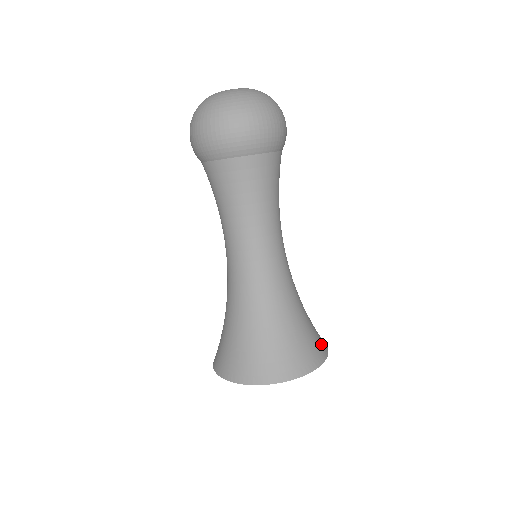
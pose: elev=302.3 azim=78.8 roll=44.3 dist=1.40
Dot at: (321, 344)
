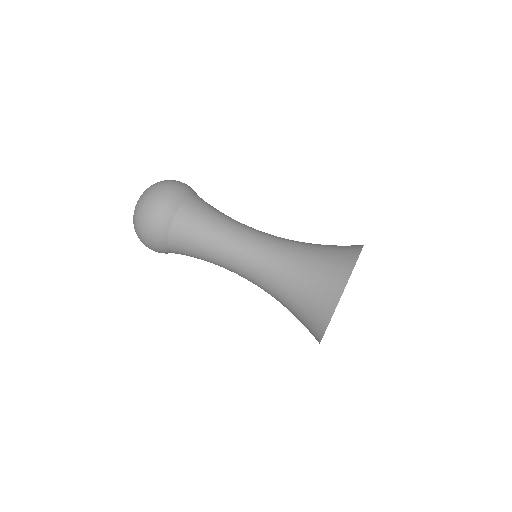
Dot at: (350, 249)
